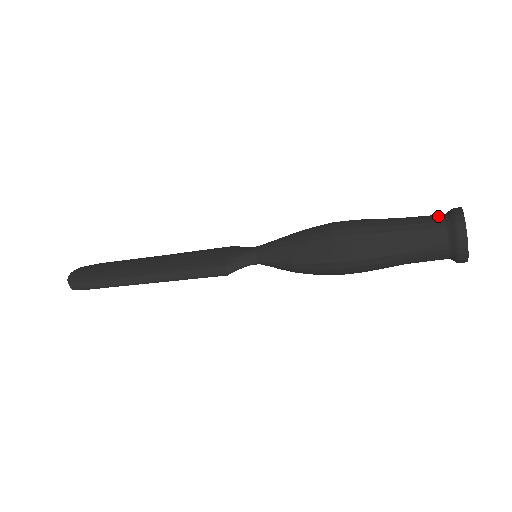
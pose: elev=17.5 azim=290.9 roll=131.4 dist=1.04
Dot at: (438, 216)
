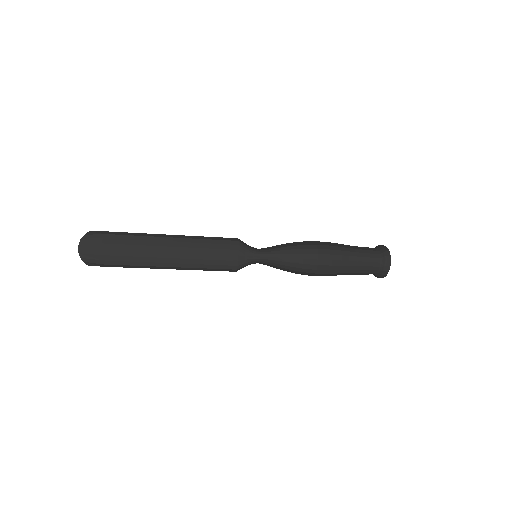
Dot at: (377, 260)
